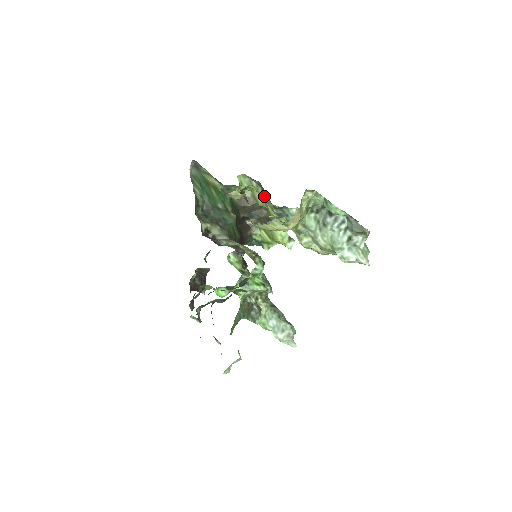
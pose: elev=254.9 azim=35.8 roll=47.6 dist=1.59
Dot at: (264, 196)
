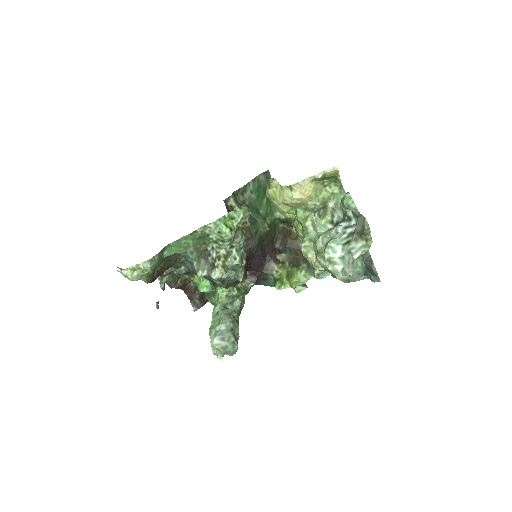
Dot at: occluded
